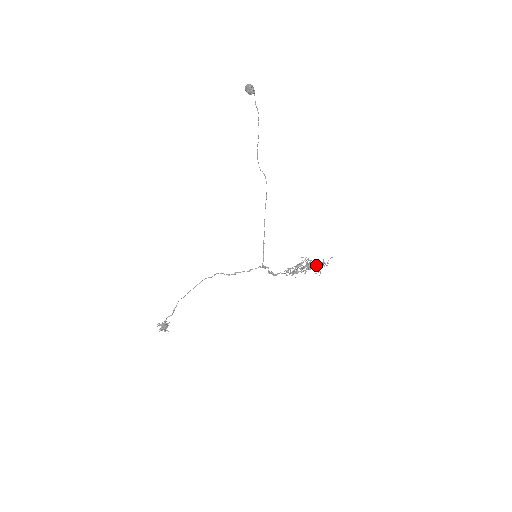
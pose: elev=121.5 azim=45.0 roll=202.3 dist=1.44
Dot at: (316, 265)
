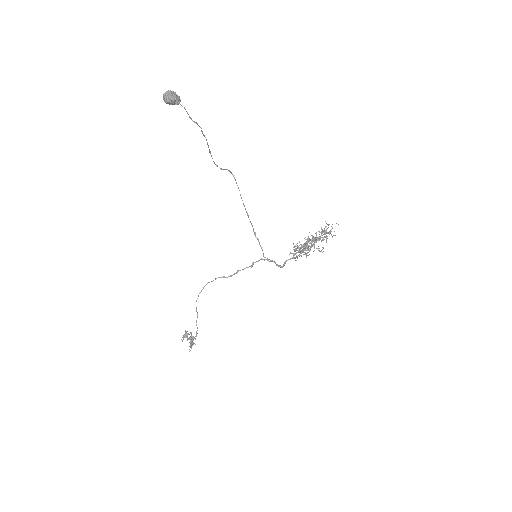
Dot at: occluded
